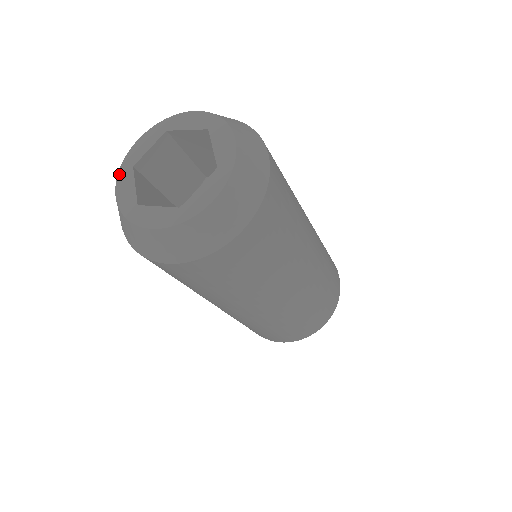
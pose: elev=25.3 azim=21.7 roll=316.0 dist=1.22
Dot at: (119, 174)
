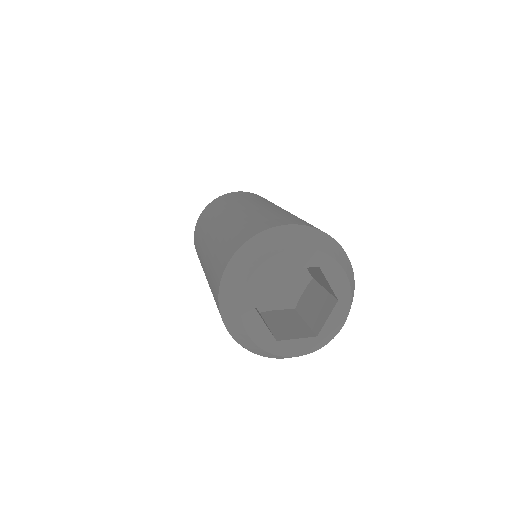
Dot at: (264, 265)
